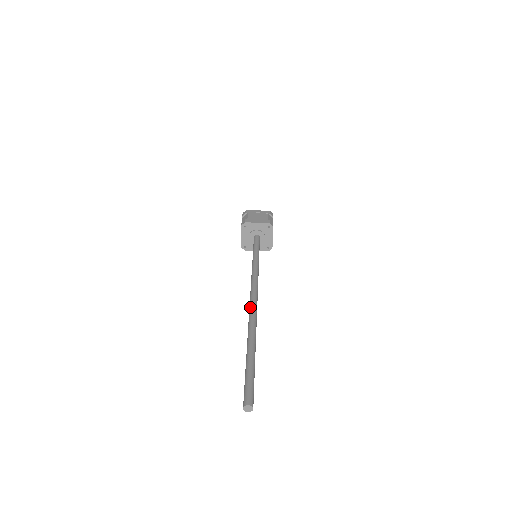
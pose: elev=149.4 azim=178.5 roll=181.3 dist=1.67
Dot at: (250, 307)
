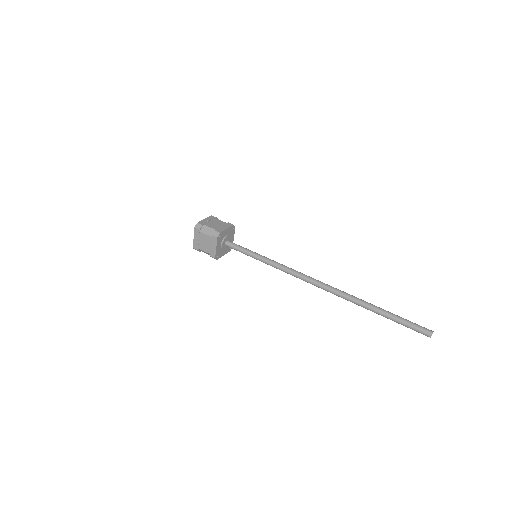
Dot at: (330, 288)
